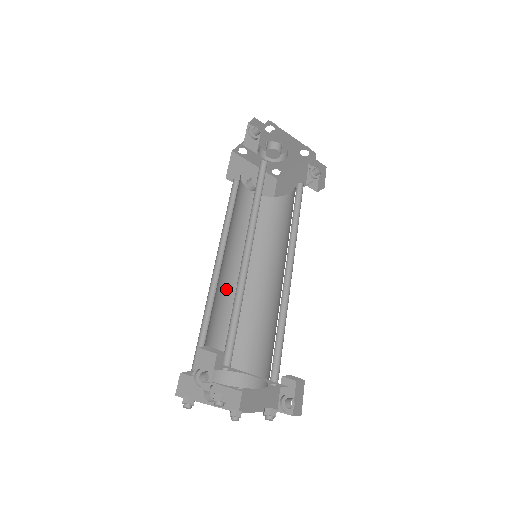
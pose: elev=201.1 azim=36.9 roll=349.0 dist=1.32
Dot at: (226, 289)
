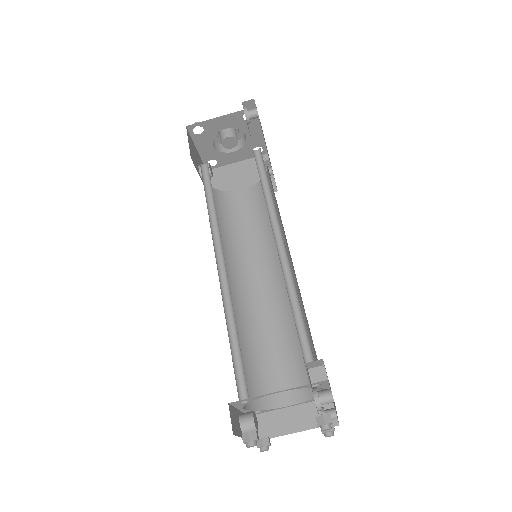
Dot at: occluded
